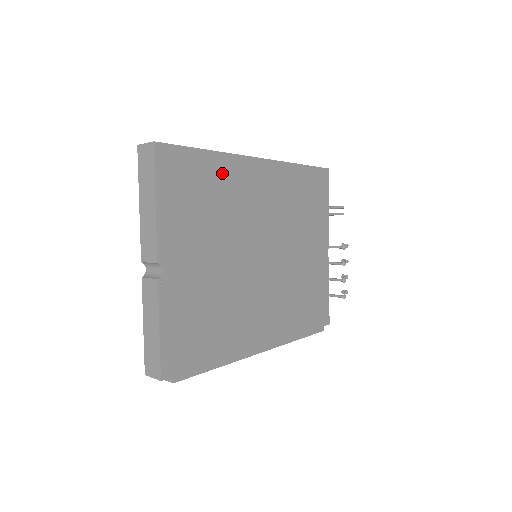
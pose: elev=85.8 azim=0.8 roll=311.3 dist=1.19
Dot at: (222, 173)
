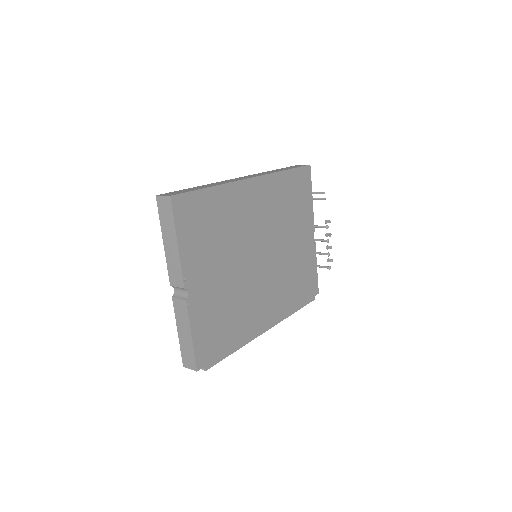
Dot at: (224, 201)
